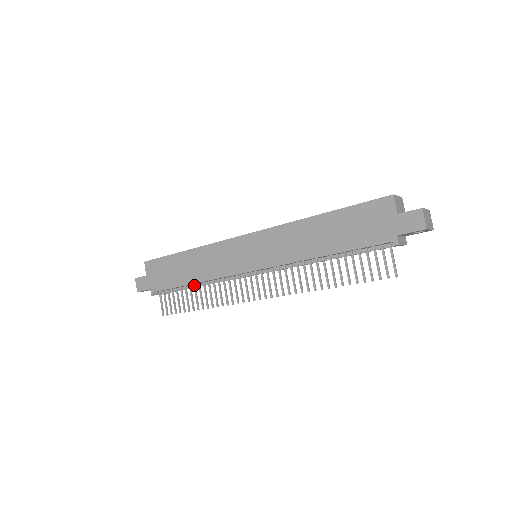
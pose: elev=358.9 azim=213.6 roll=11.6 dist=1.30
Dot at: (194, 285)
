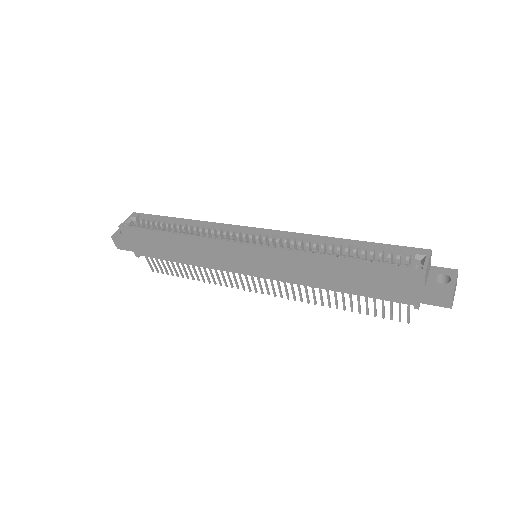
Dot at: occluded
